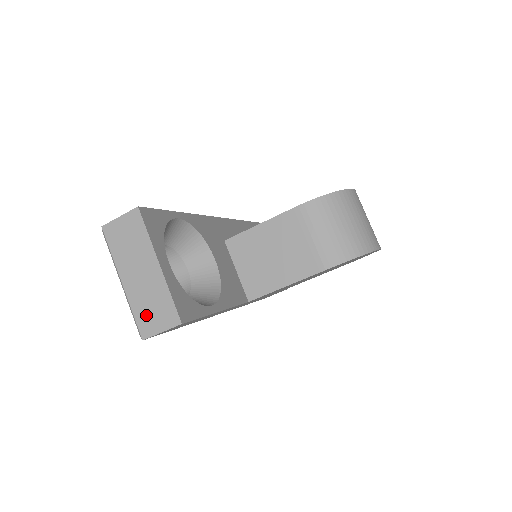
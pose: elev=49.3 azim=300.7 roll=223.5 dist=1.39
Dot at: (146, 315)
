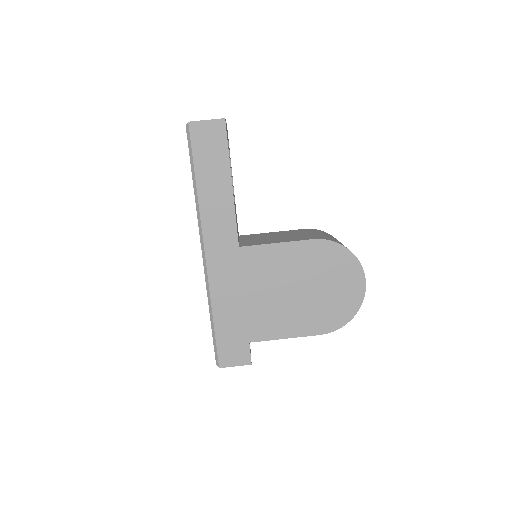
Dot at: occluded
